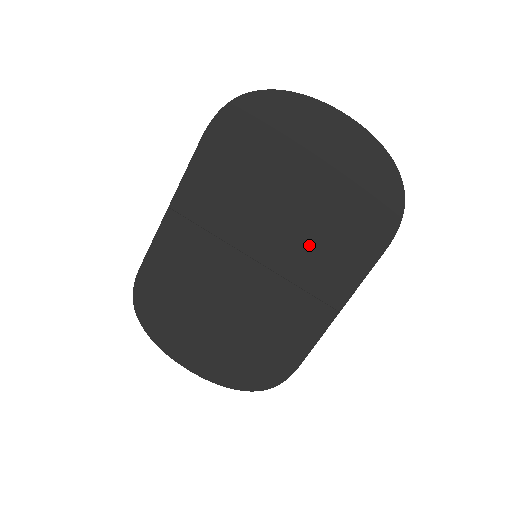
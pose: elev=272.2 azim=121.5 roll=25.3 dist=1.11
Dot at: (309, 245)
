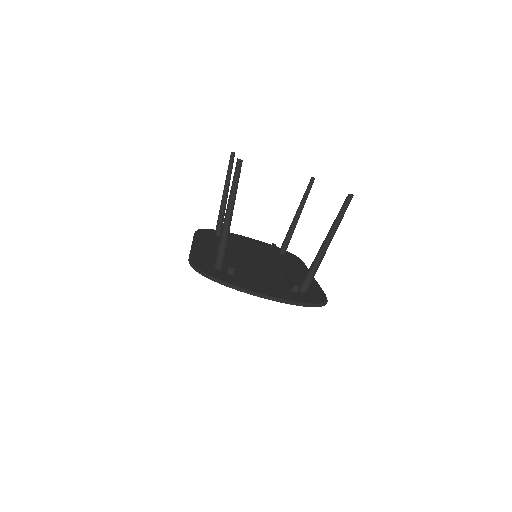
Dot at: occluded
